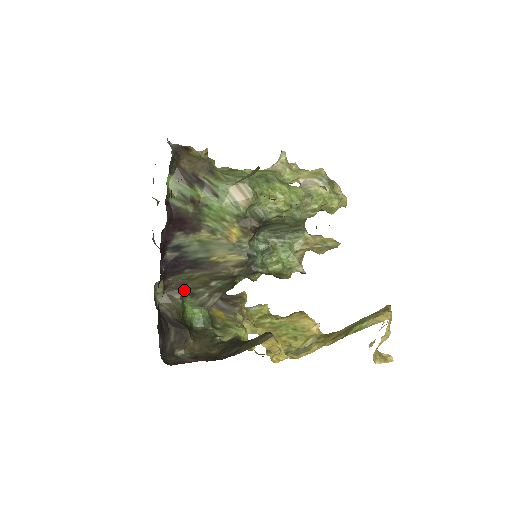
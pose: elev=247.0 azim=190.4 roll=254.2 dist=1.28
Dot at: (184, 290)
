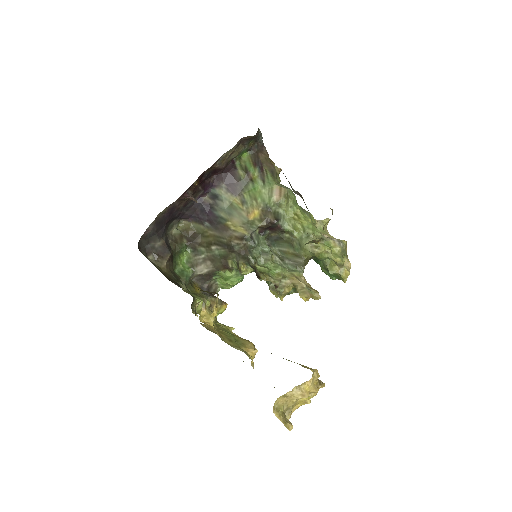
Dot at: (193, 241)
